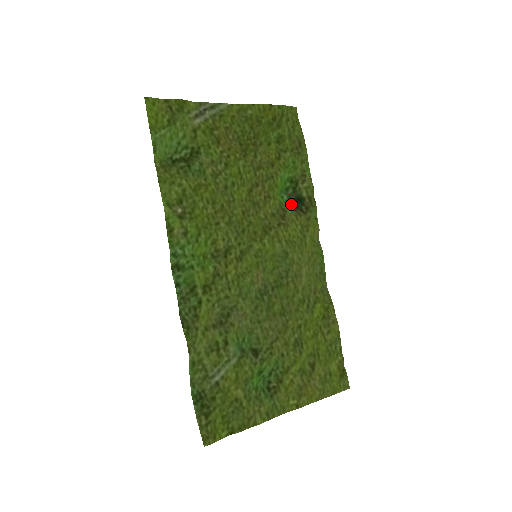
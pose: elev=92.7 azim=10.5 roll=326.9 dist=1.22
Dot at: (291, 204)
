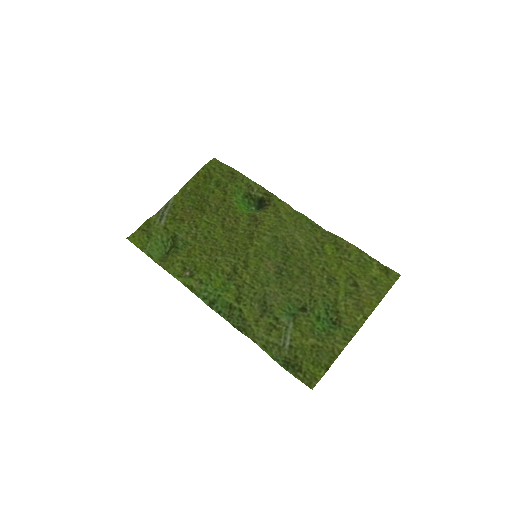
Dot at: (259, 208)
